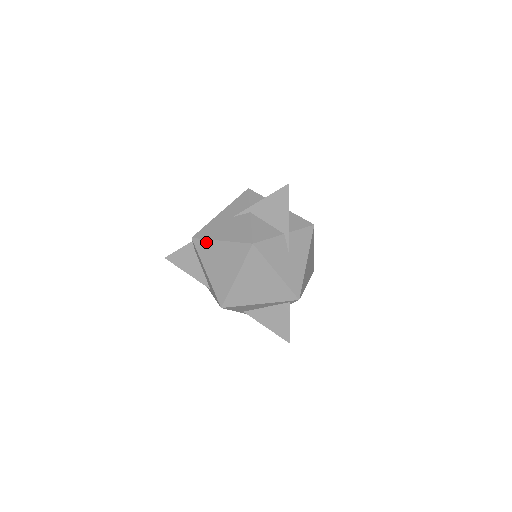
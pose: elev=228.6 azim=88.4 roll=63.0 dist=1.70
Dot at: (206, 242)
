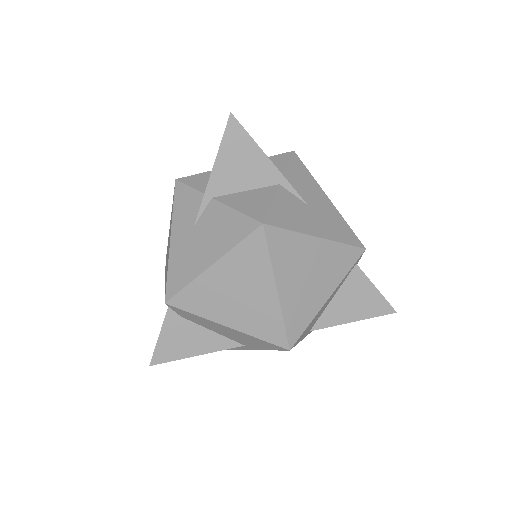
Dot at: (191, 288)
